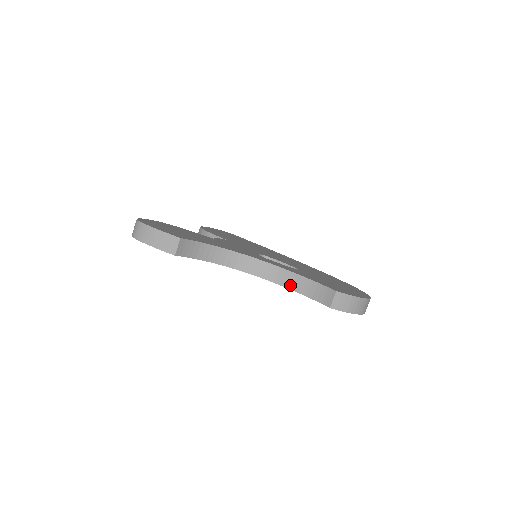
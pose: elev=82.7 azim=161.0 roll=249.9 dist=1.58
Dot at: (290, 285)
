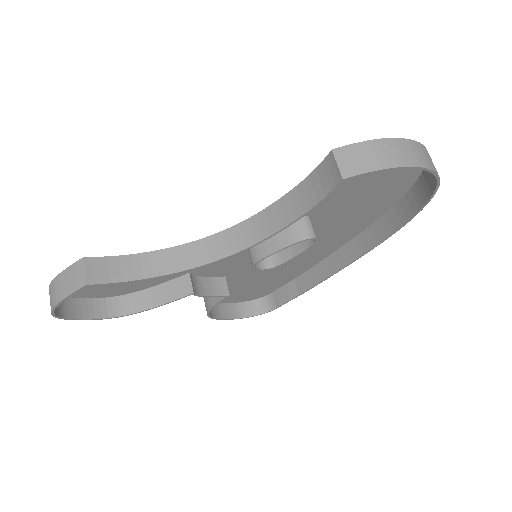
Dot at: (283, 220)
